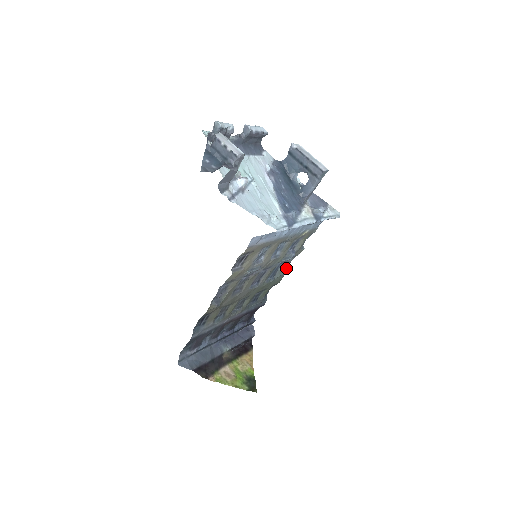
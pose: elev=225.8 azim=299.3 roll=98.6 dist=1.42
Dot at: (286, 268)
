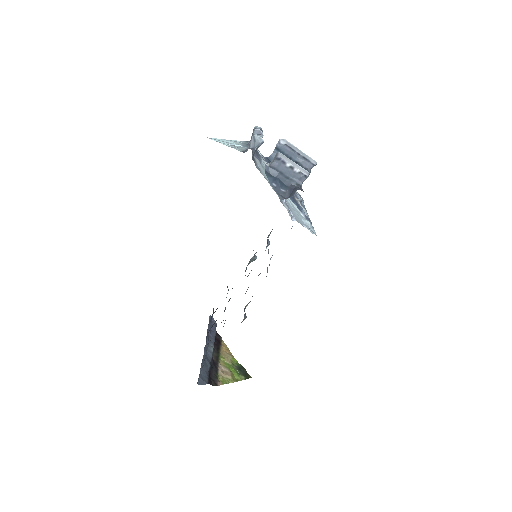
Dot at: (254, 255)
